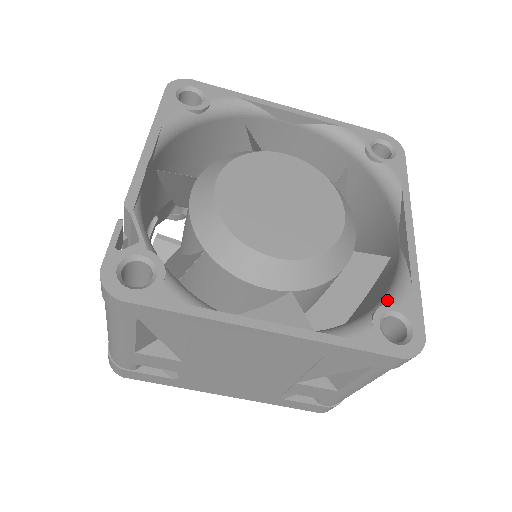
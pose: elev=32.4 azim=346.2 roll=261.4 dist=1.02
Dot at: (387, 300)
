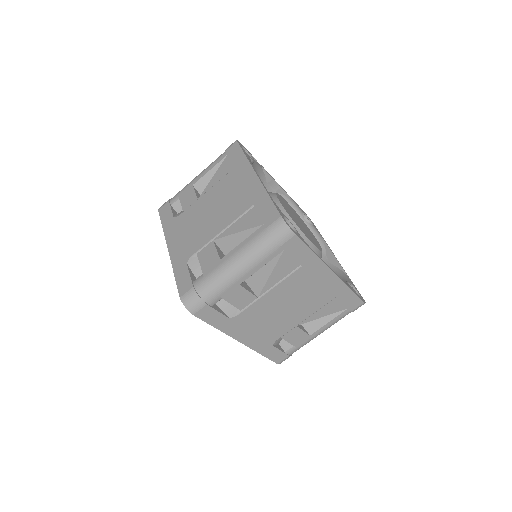
Dot at: occluded
